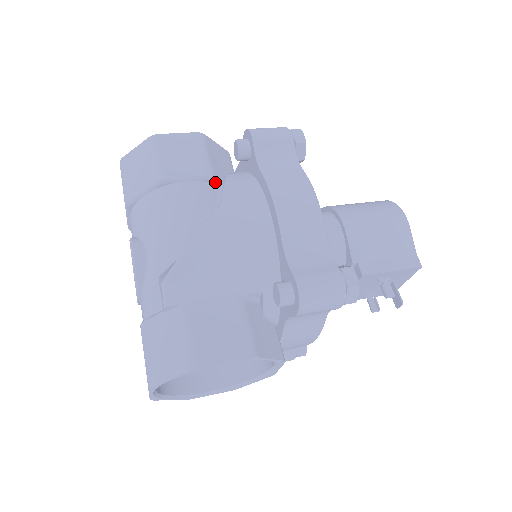
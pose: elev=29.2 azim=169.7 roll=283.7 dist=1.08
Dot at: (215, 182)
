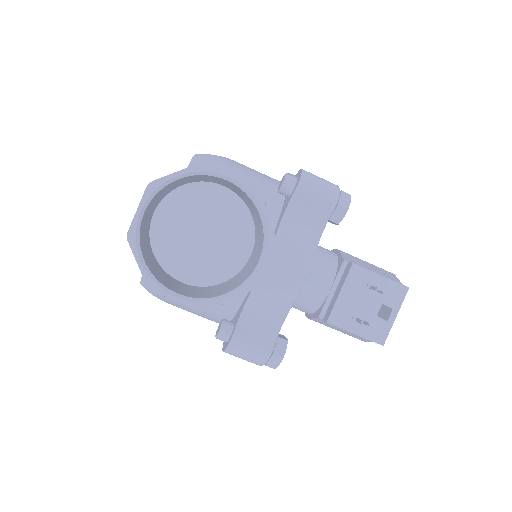
Dot at: occluded
